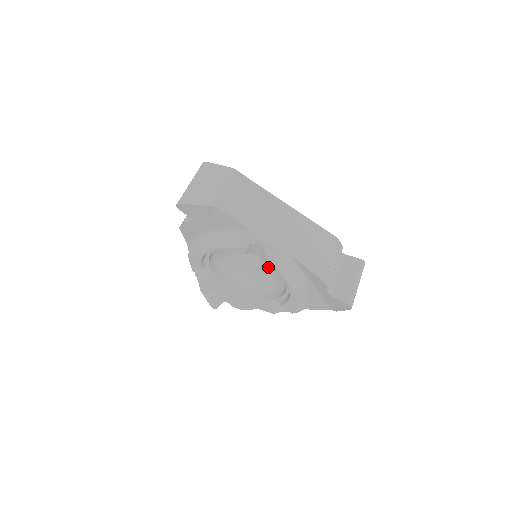
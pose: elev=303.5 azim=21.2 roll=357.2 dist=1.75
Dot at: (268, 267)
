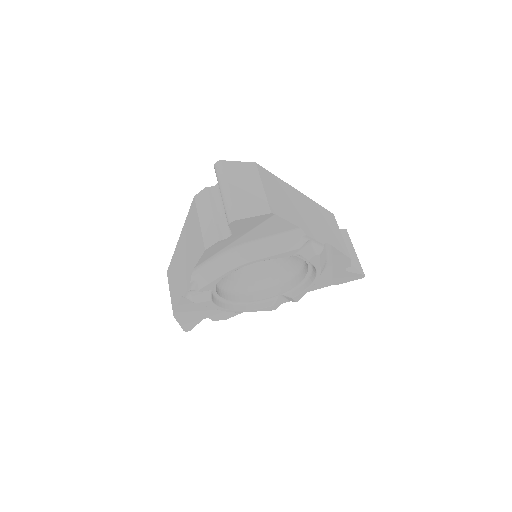
Dot at: (253, 264)
